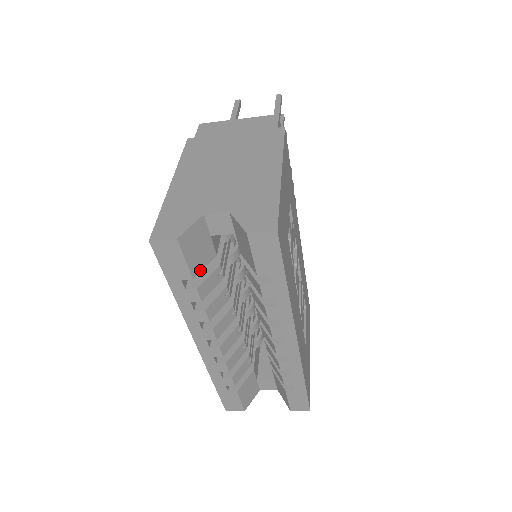
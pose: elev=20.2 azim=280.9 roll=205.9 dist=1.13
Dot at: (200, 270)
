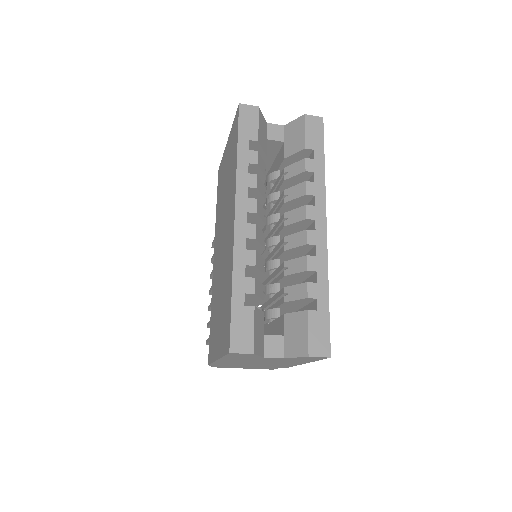
Dot at: (261, 145)
